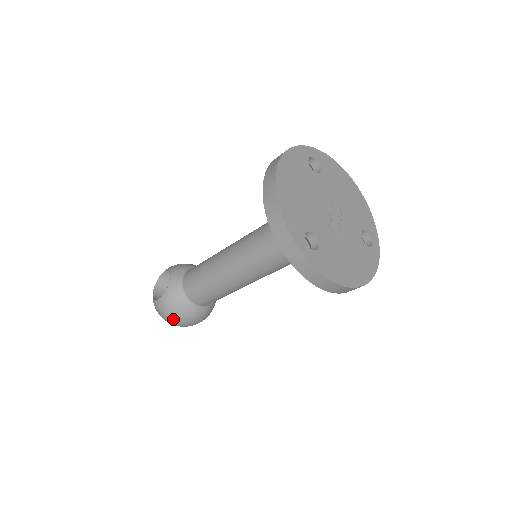
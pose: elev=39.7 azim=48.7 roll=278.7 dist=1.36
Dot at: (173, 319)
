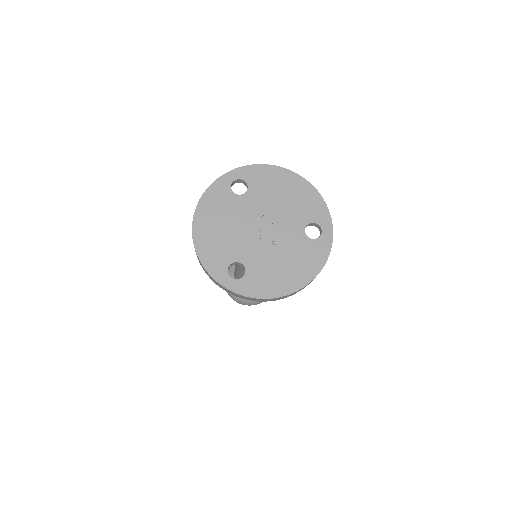
Dot at: (242, 304)
